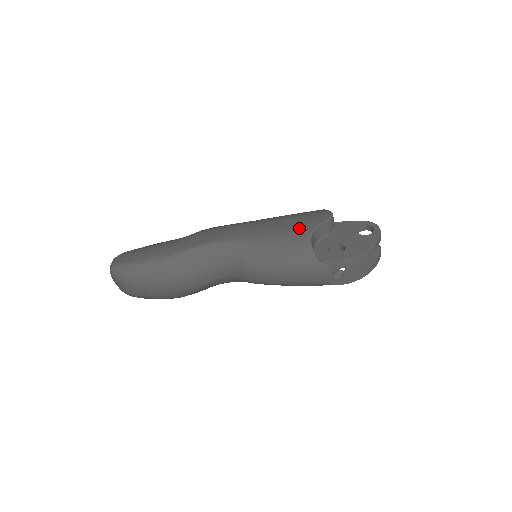
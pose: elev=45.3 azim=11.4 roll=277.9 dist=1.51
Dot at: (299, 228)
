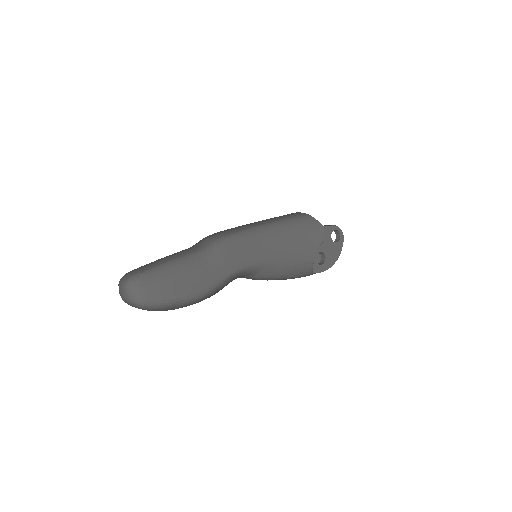
Dot at: (307, 249)
